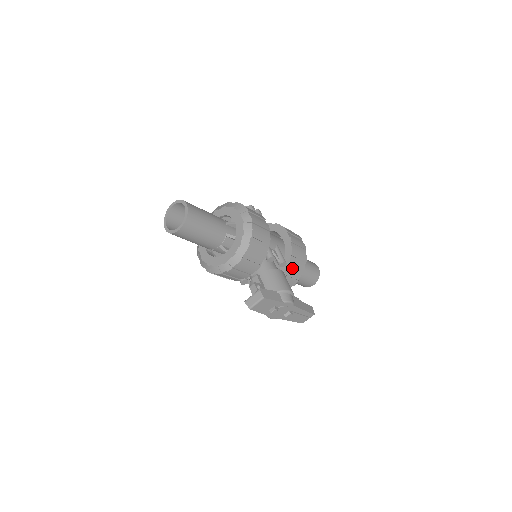
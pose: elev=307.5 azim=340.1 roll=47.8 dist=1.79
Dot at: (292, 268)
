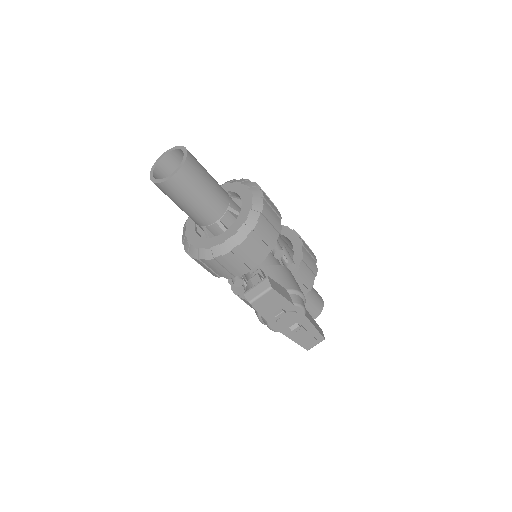
Dot at: (300, 277)
